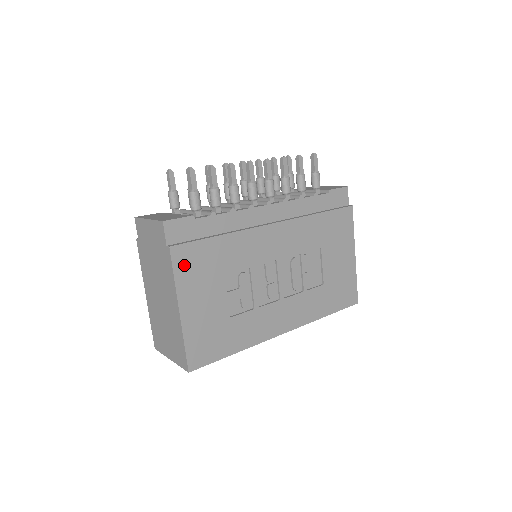
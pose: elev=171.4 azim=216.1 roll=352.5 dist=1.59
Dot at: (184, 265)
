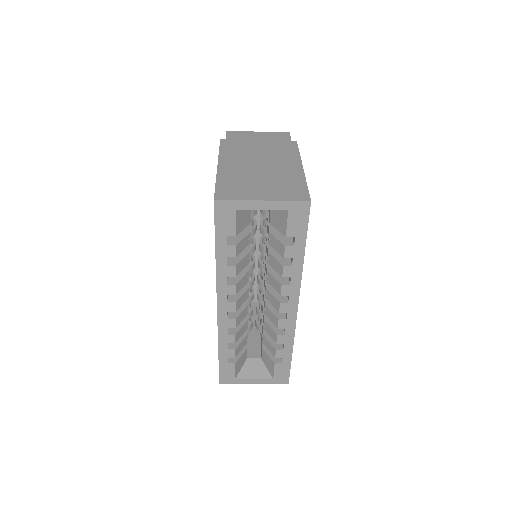
Dot at: occluded
